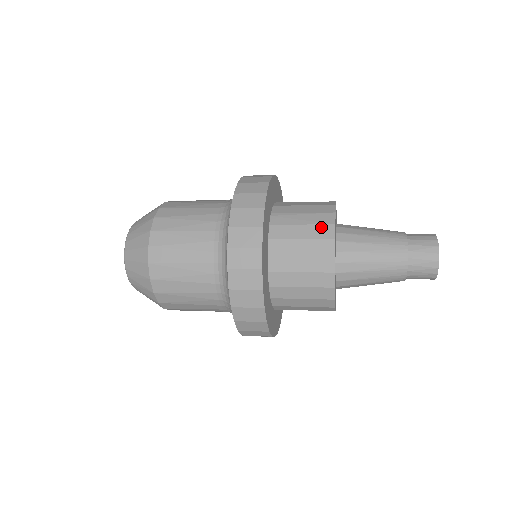
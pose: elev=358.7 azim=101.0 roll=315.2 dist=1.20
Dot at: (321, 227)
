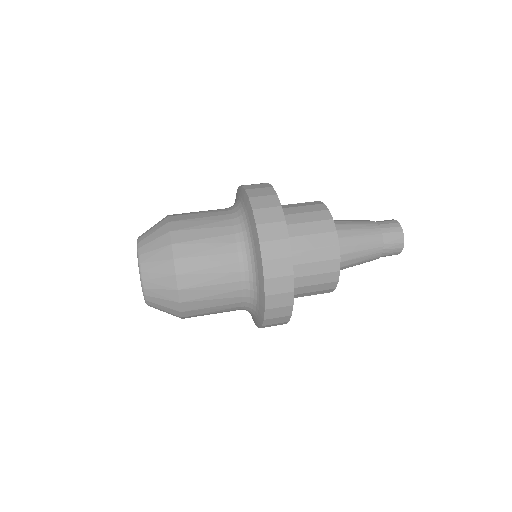
Dot at: (329, 262)
